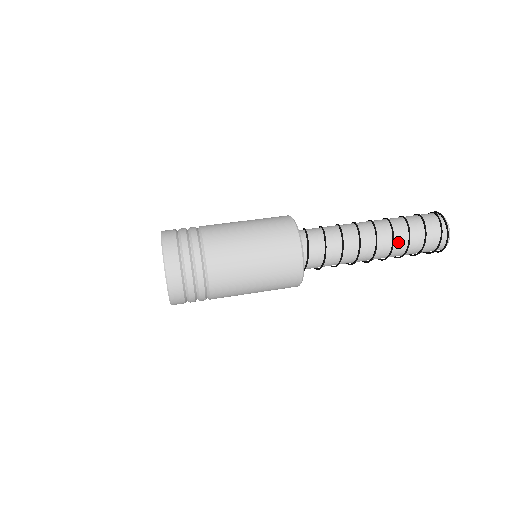
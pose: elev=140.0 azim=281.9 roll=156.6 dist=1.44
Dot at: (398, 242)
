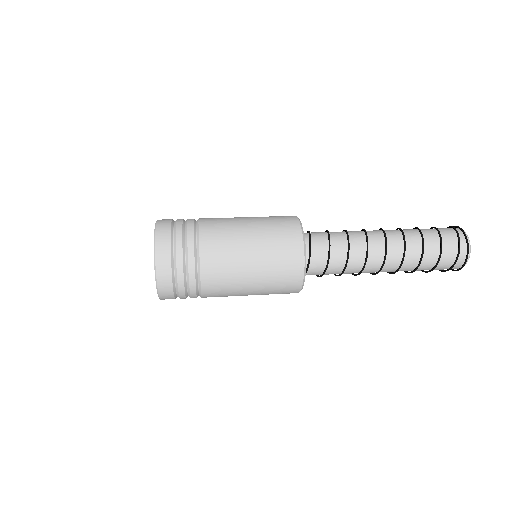
Dot at: (410, 239)
